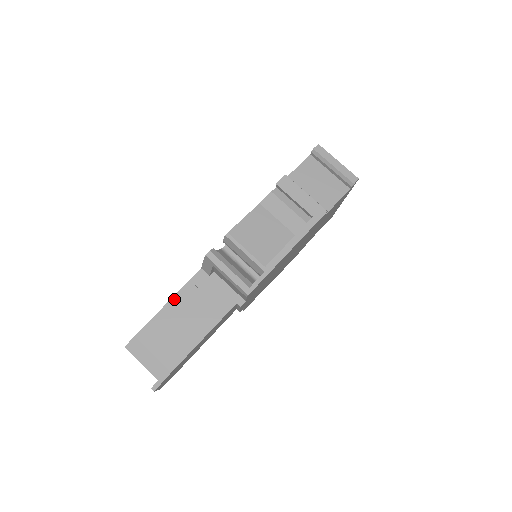
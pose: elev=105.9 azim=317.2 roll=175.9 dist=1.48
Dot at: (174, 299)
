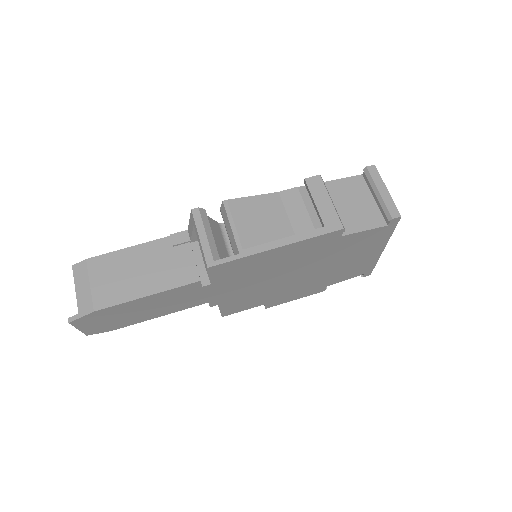
Dot at: (144, 245)
